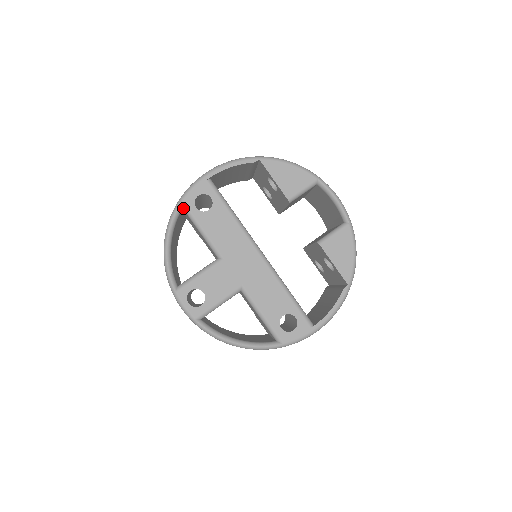
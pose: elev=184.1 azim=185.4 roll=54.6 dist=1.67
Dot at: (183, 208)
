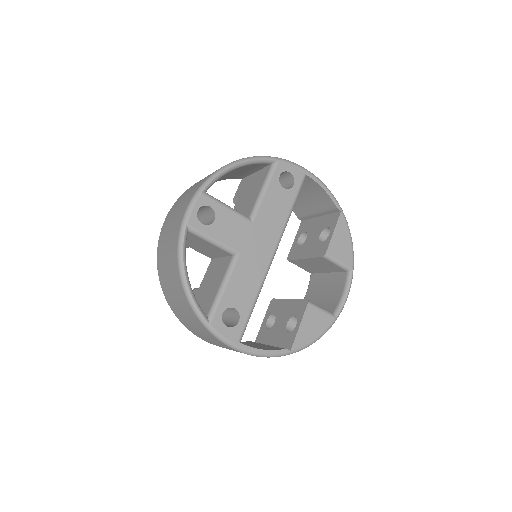
Dot at: (272, 164)
